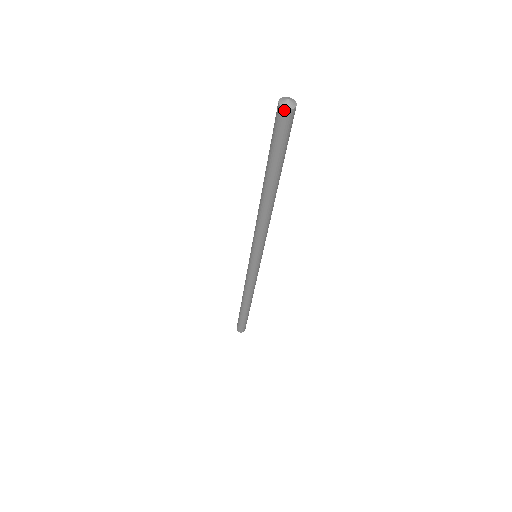
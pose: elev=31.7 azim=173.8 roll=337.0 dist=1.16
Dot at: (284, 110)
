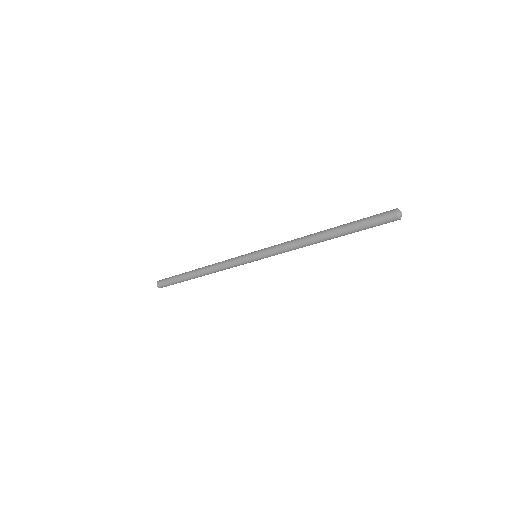
Dot at: (399, 219)
